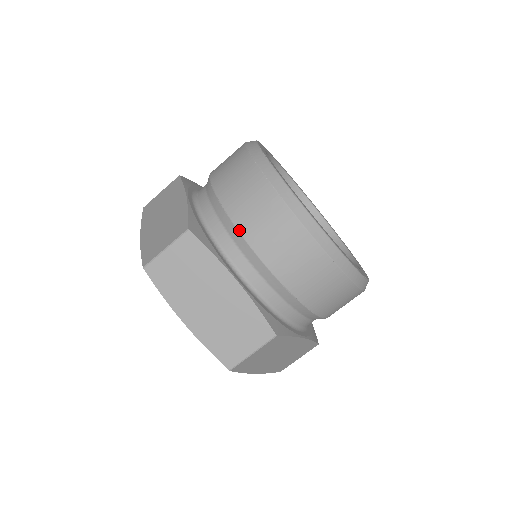
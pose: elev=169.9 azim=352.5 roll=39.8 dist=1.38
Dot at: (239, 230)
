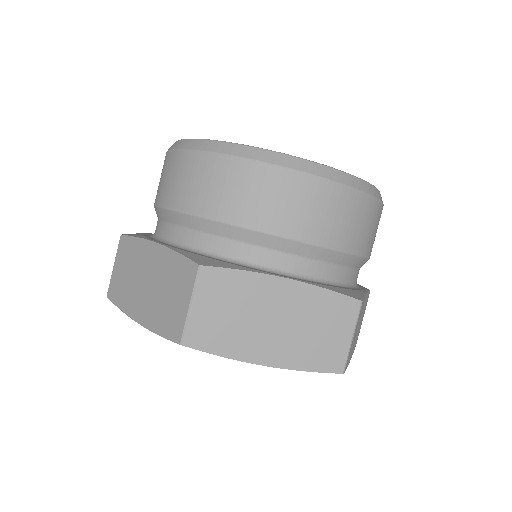
Dot at: (156, 205)
